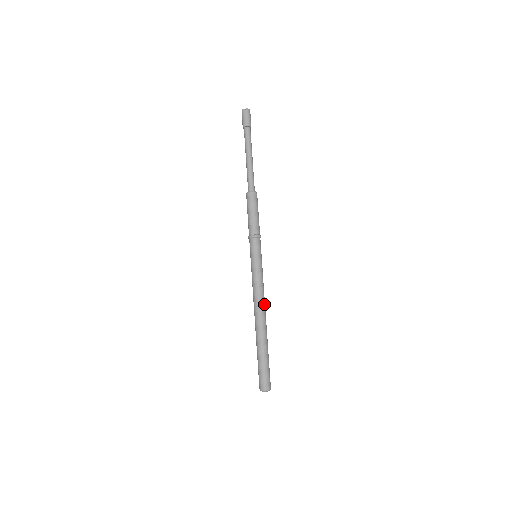
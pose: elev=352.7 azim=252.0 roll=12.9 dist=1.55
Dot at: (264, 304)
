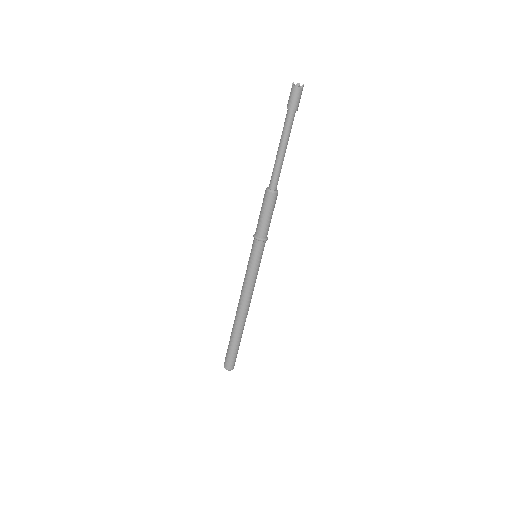
Dot at: (250, 300)
